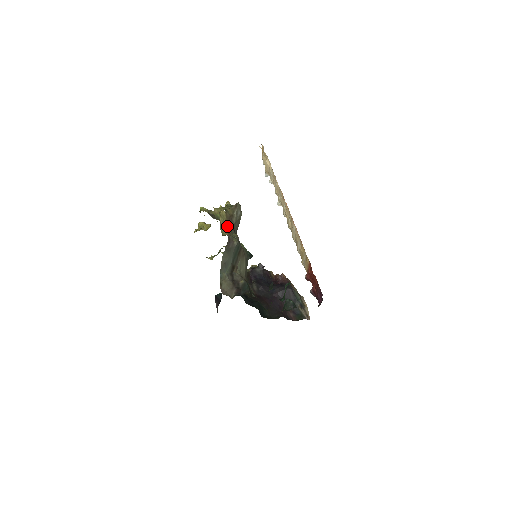
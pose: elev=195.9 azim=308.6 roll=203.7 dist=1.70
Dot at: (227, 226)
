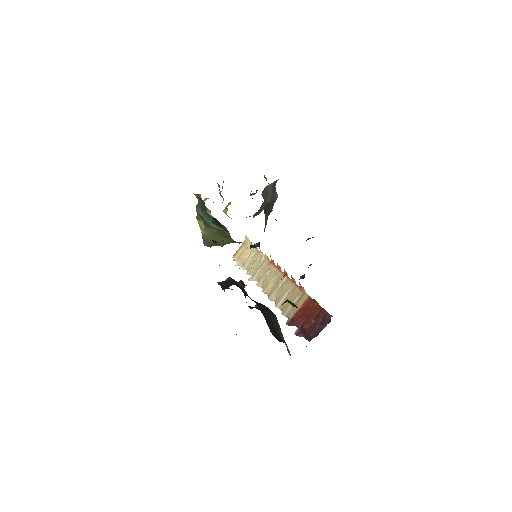
Dot at: occluded
